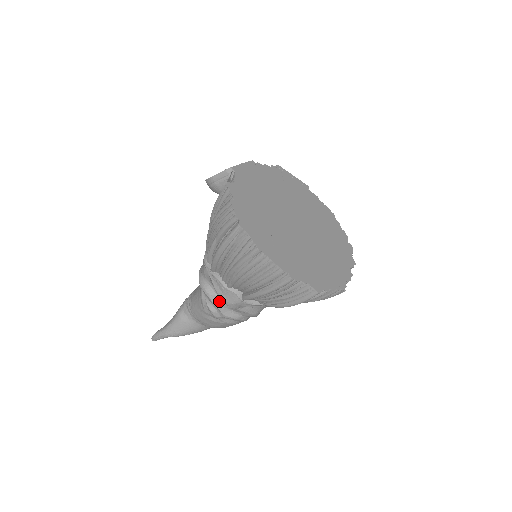
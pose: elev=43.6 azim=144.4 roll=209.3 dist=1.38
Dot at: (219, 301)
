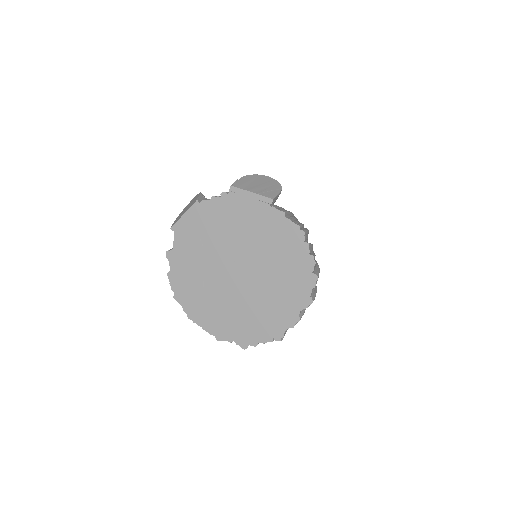
Dot at: occluded
